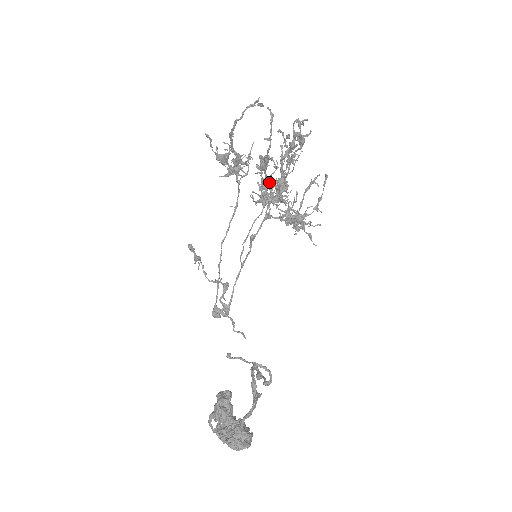
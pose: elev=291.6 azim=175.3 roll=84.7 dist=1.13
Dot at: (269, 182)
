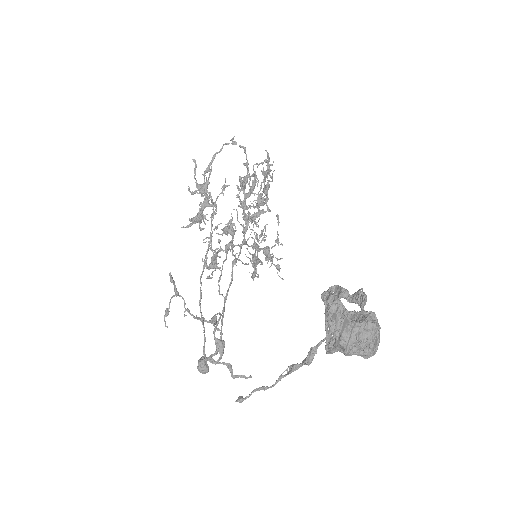
Dot at: (232, 225)
